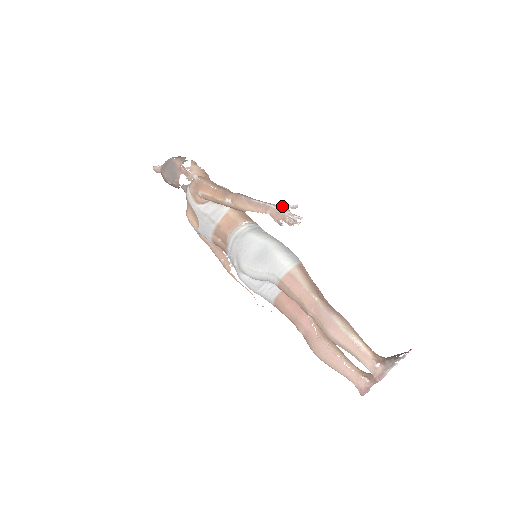
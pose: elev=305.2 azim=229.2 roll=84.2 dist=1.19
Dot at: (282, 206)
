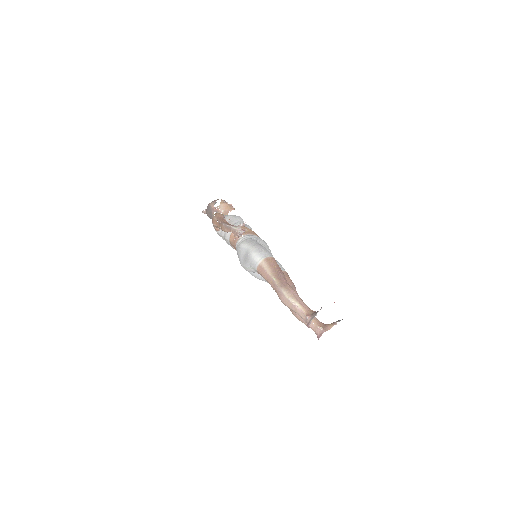
Dot at: (238, 226)
